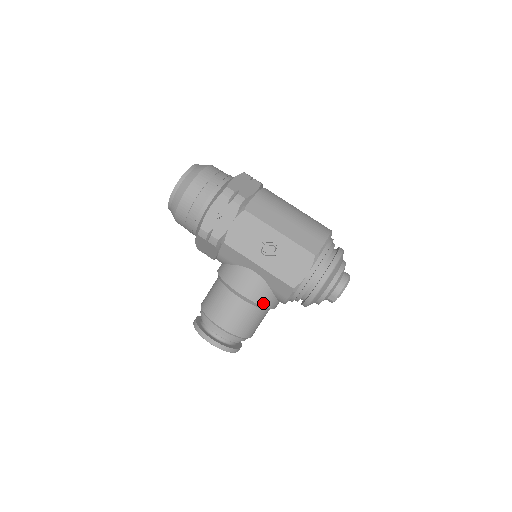
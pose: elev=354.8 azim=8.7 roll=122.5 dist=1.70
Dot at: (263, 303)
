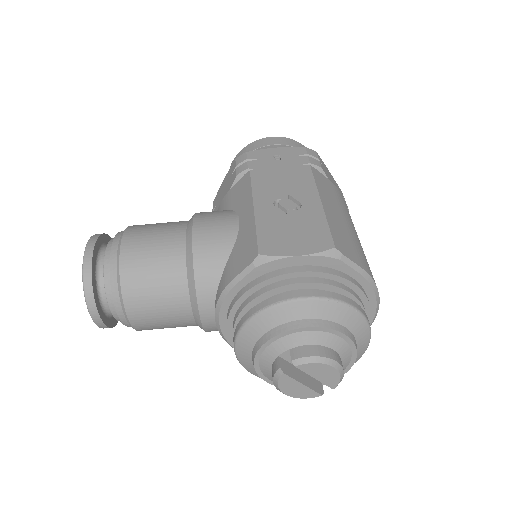
Dot at: (199, 263)
